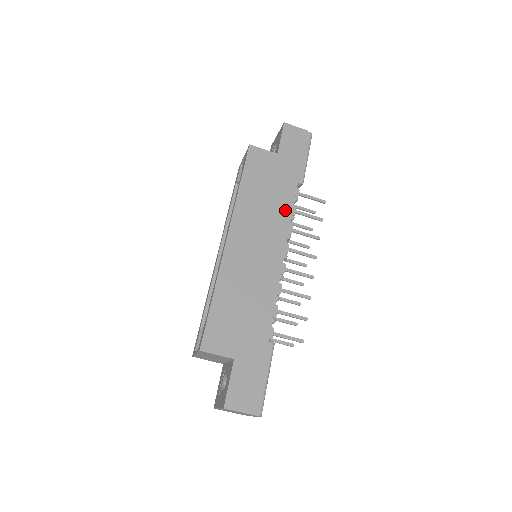
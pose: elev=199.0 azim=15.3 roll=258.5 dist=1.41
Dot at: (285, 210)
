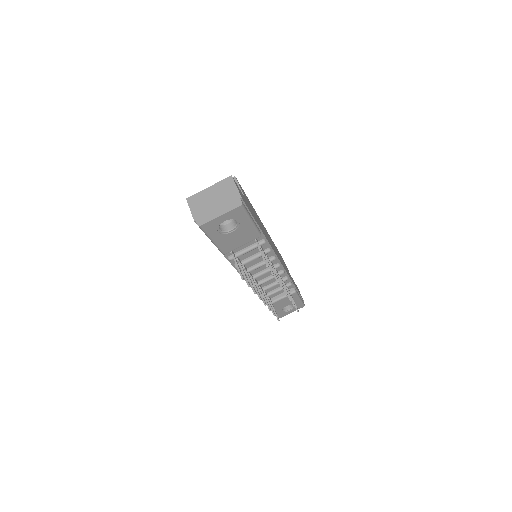
Dot at: (287, 272)
